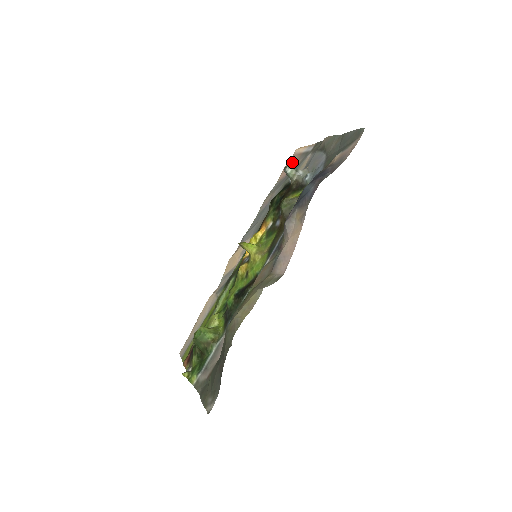
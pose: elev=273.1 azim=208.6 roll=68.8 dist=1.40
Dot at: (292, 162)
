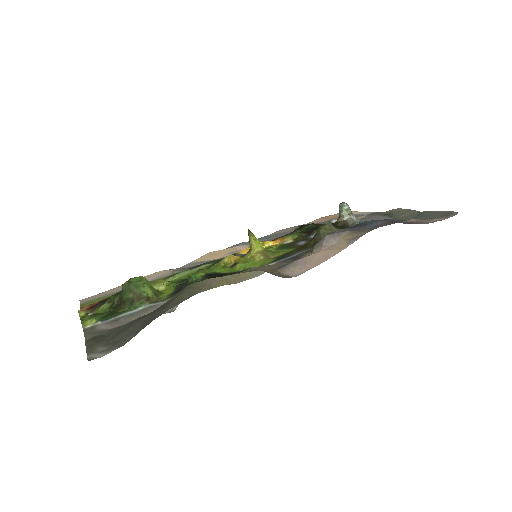
Dot at: (335, 216)
